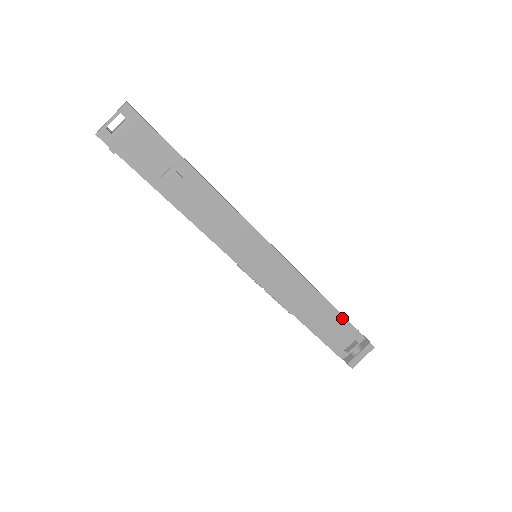
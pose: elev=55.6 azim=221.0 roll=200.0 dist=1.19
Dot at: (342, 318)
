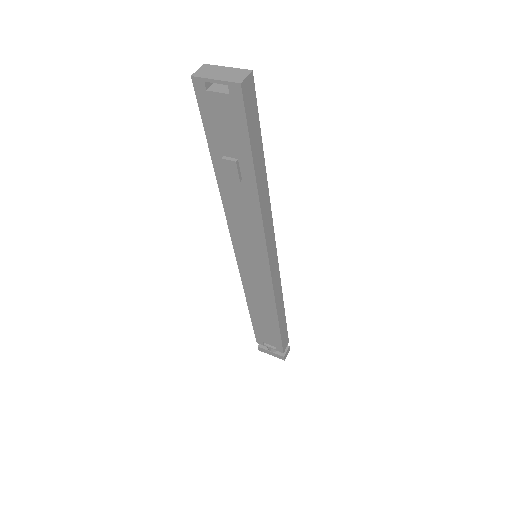
Dot at: (279, 334)
